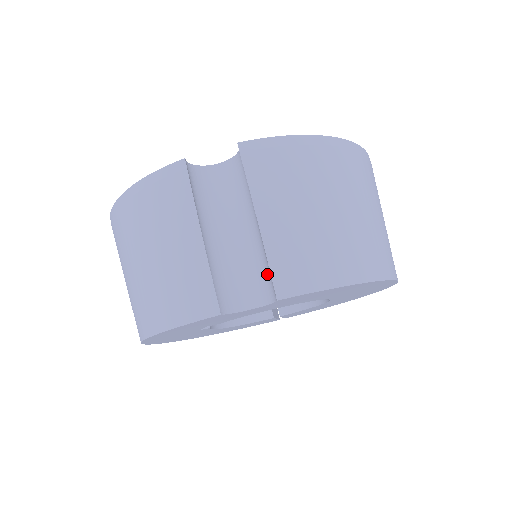
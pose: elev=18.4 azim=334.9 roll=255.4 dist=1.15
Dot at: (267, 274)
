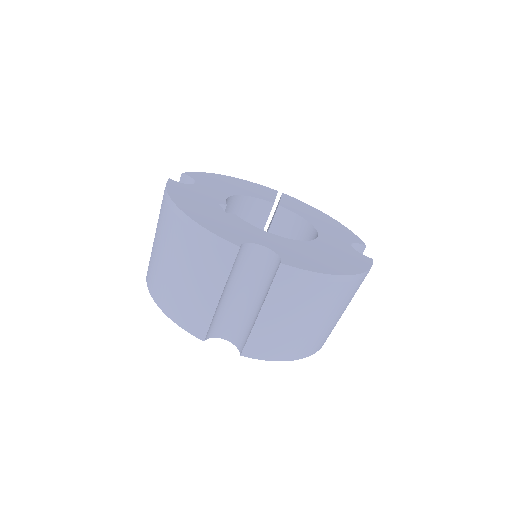
Dot at: (245, 335)
